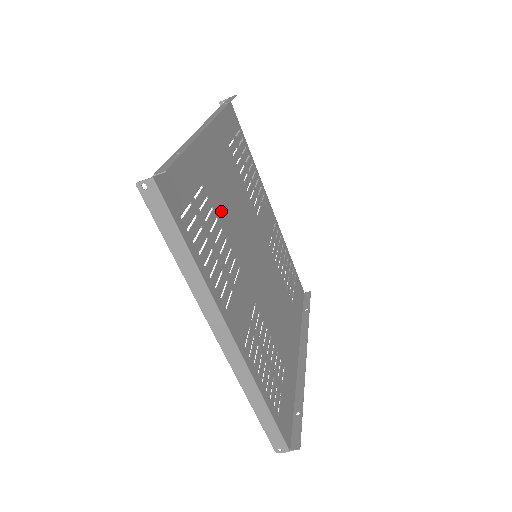
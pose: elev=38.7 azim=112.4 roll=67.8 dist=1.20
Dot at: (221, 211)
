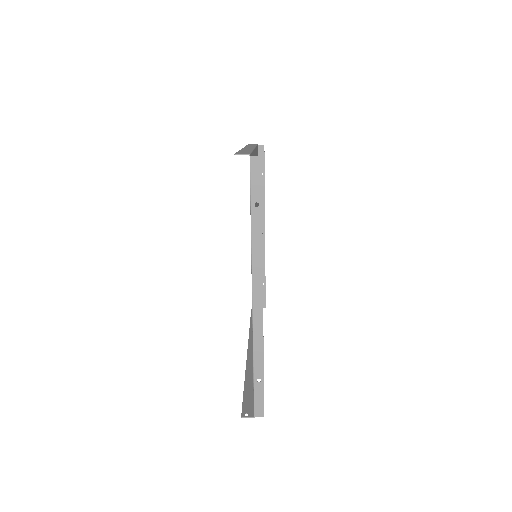
Dot at: occluded
